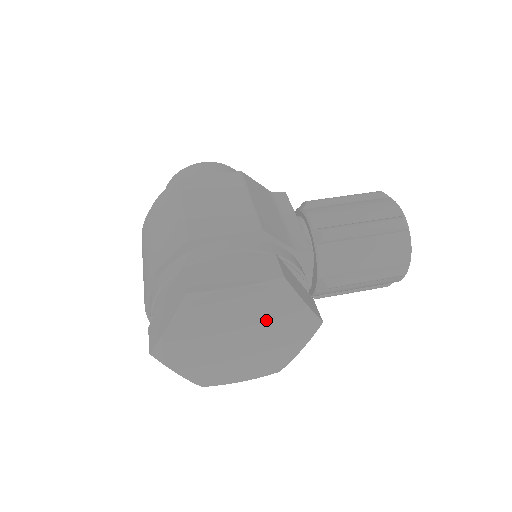
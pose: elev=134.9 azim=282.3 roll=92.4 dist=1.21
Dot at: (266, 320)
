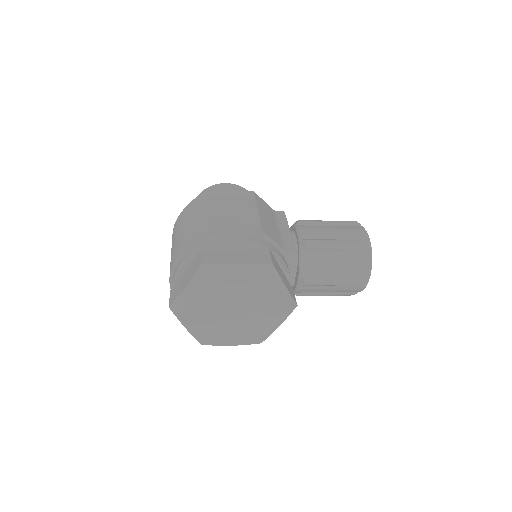
Dot at: (256, 295)
